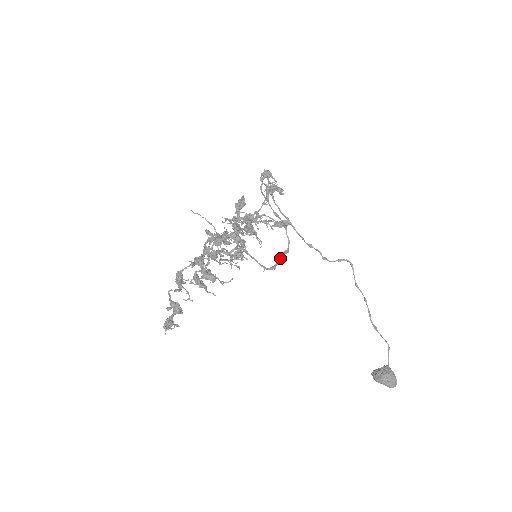
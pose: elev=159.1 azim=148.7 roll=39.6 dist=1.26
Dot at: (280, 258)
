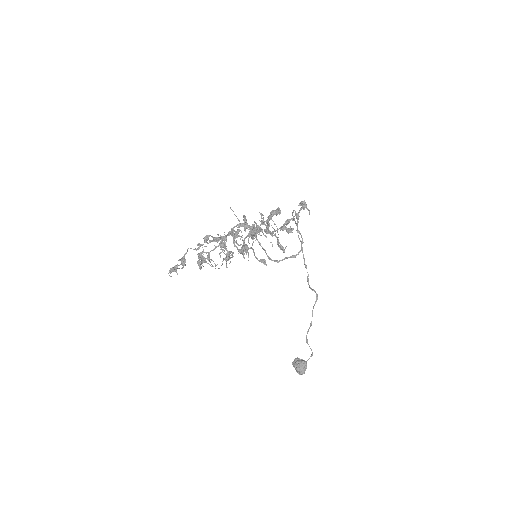
Dot at: (286, 258)
